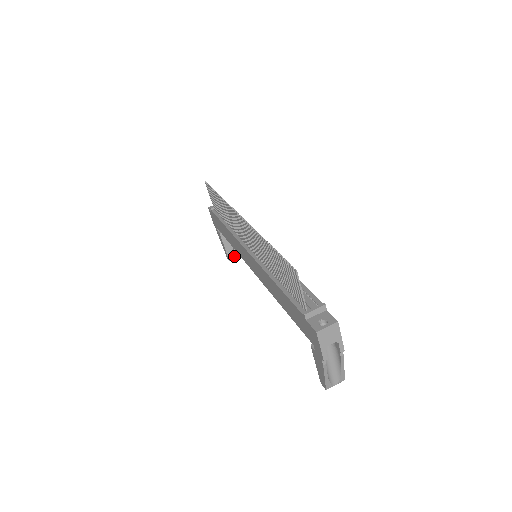
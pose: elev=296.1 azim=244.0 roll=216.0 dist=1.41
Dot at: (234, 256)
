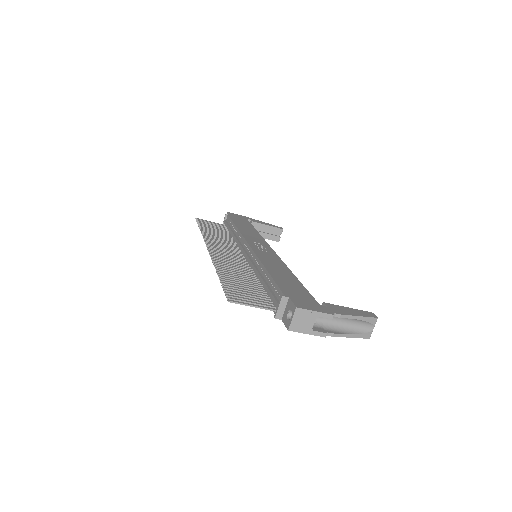
Dot at: (279, 235)
